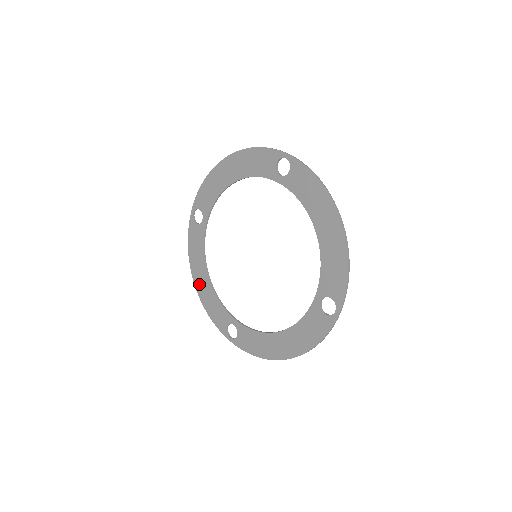
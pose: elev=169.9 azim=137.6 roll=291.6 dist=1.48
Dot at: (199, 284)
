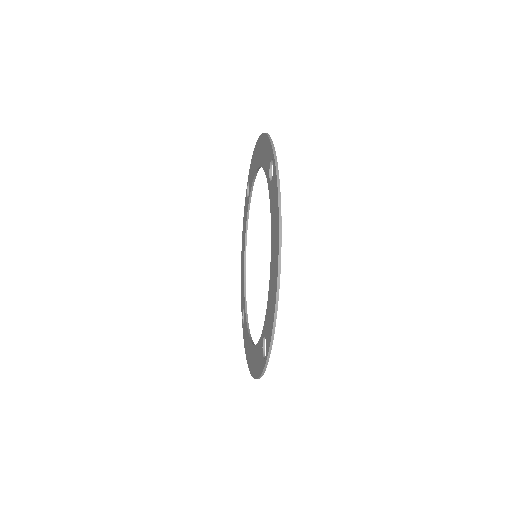
Dot at: (251, 365)
